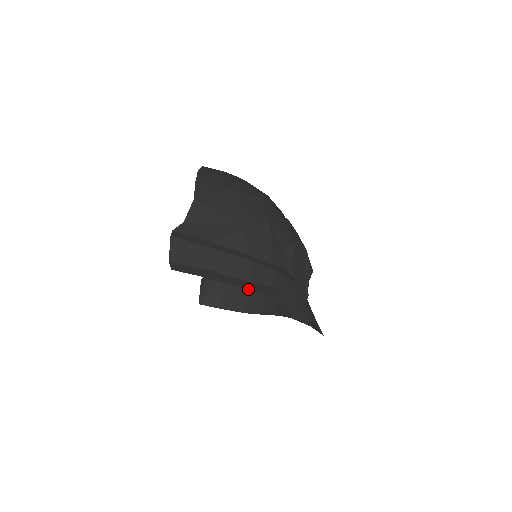
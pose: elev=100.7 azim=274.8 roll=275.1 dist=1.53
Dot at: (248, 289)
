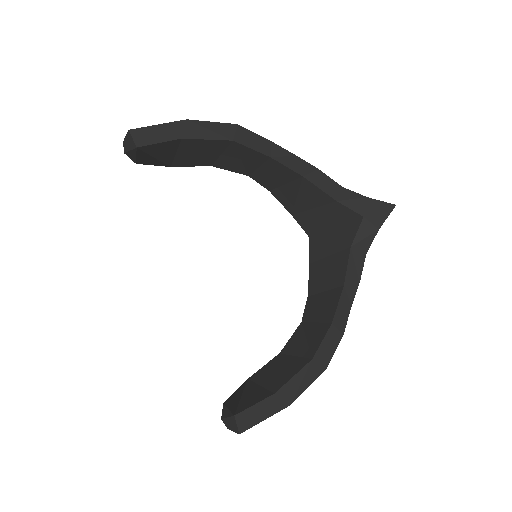
Dot at: (244, 146)
